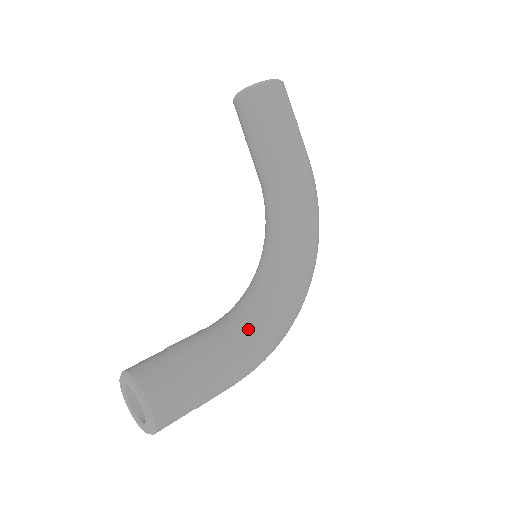
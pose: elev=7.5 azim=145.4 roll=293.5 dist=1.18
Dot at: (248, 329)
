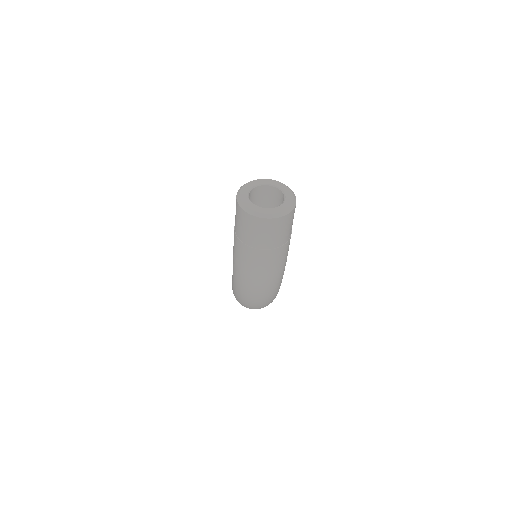
Dot at: occluded
